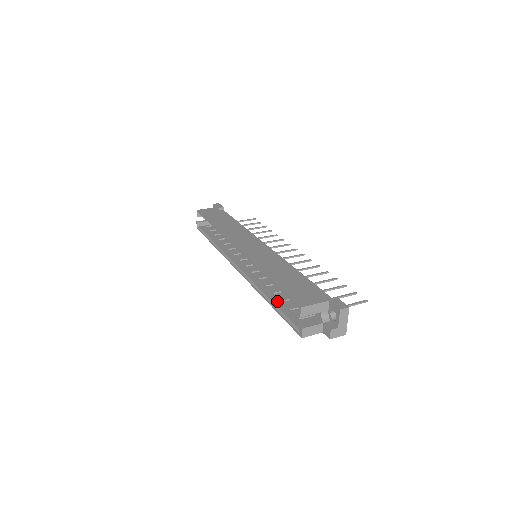
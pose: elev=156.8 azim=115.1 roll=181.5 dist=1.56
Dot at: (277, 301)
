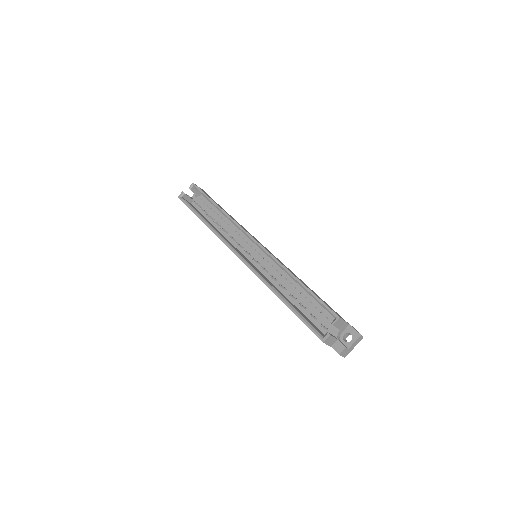
Dot at: (290, 303)
